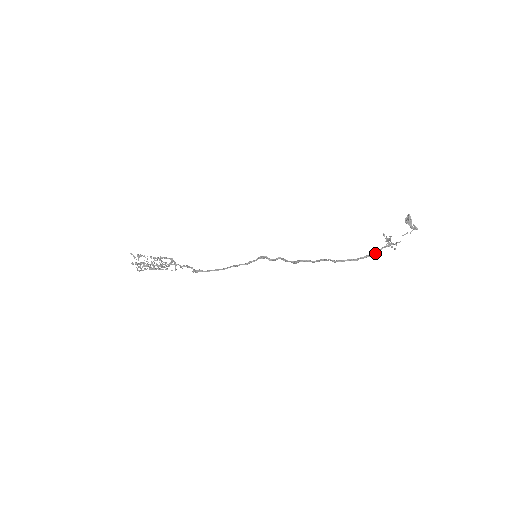
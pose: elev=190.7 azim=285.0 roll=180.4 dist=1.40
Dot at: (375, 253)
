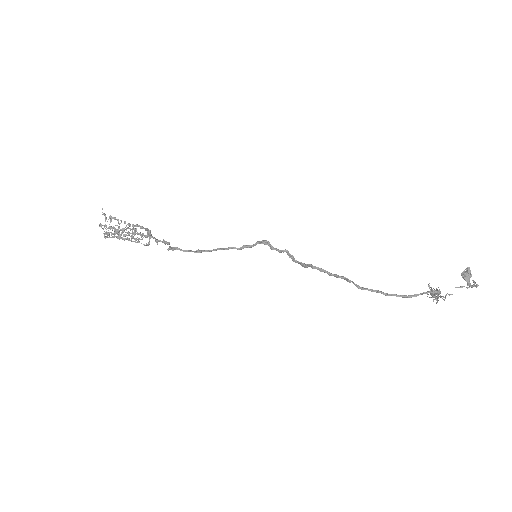
Dot at: (415, 295)
